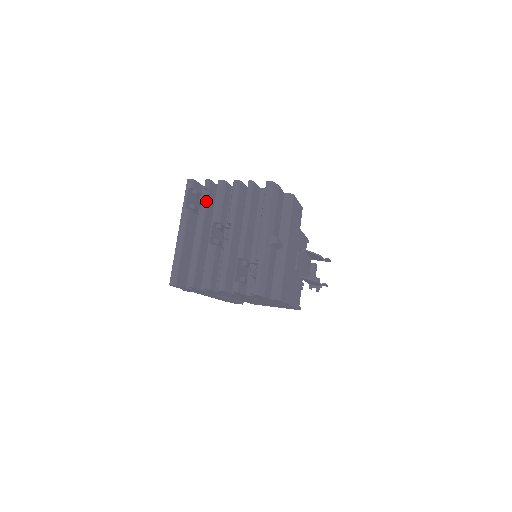
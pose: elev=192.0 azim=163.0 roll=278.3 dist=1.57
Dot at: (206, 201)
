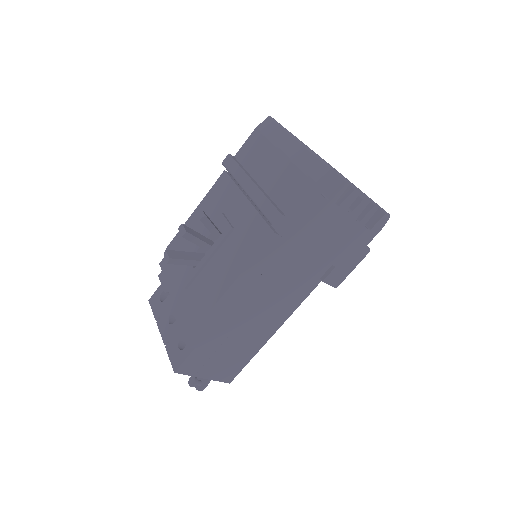
Dot at: occluded
